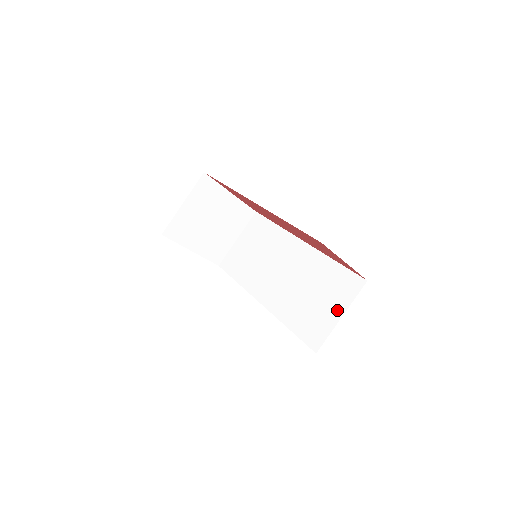
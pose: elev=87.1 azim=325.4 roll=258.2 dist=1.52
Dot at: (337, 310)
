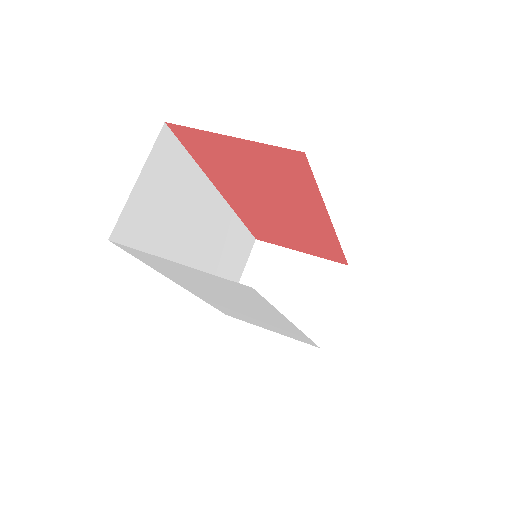
Dot at: occluded
